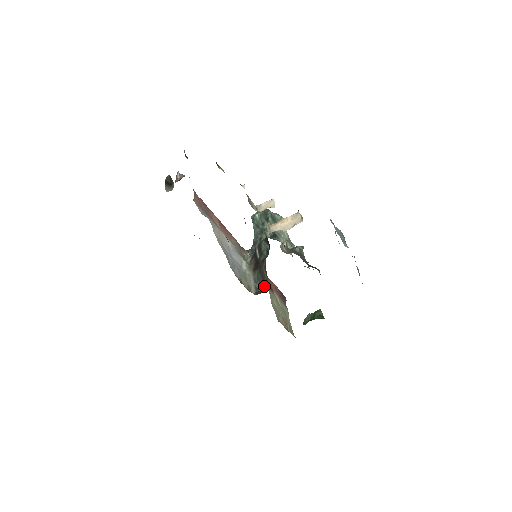
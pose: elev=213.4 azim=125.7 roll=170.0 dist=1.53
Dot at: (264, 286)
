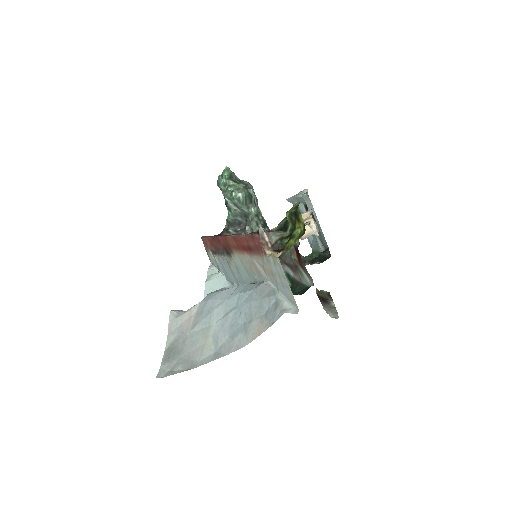
Dot at: occluded
